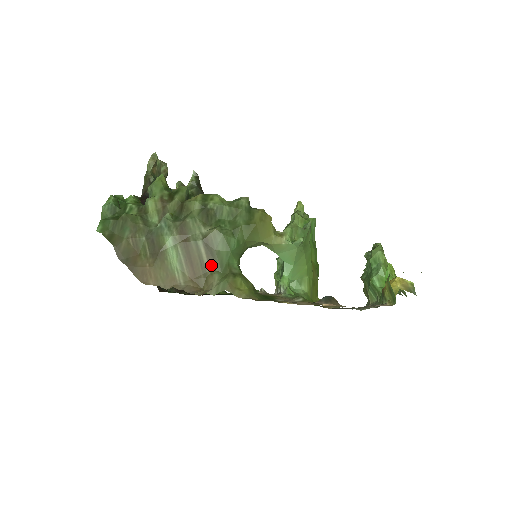
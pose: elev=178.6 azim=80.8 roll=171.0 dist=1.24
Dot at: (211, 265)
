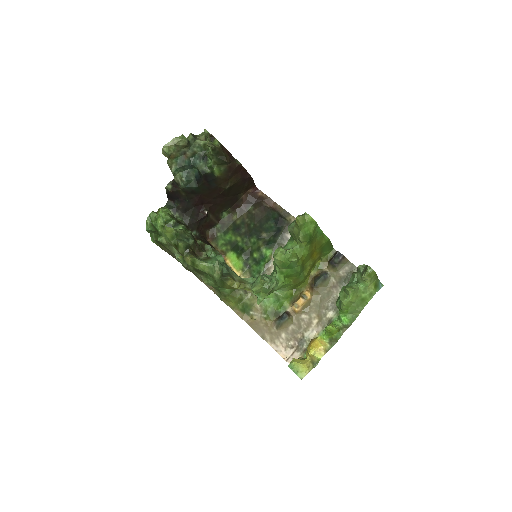
Dot at: occluded
